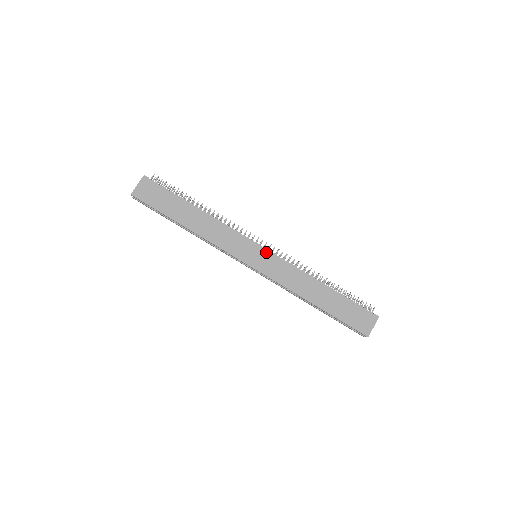
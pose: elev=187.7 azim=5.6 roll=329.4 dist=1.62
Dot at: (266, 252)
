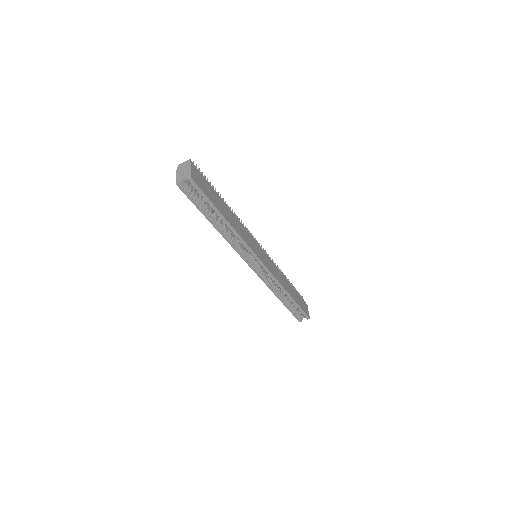
Dot at: (263, 252)
